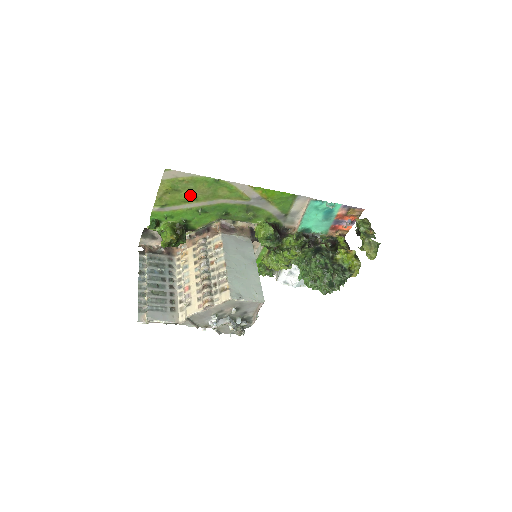
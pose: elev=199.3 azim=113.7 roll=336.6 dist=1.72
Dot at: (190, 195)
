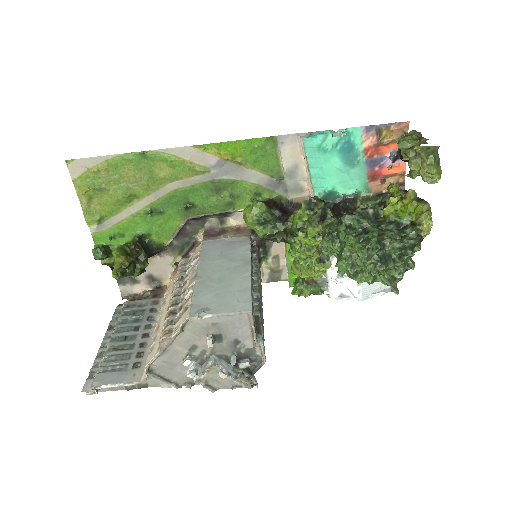
Dot at: (122, 191)
